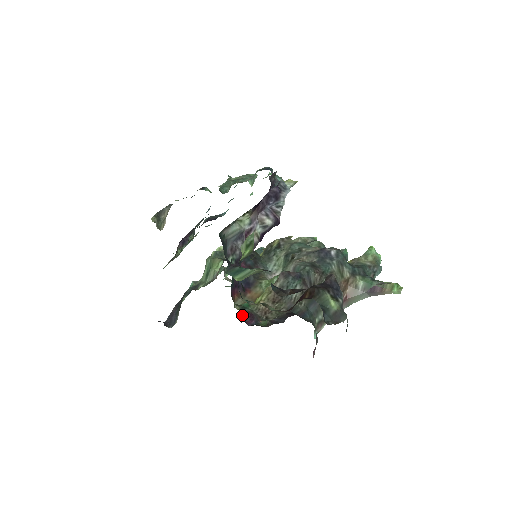
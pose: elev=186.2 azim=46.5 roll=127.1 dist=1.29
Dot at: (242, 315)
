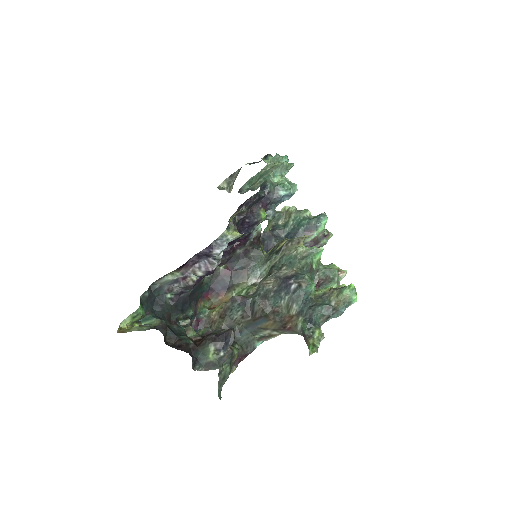
Dot at: (194, 320)
